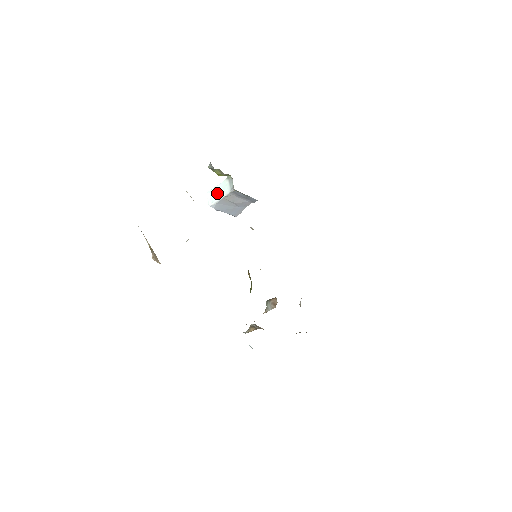
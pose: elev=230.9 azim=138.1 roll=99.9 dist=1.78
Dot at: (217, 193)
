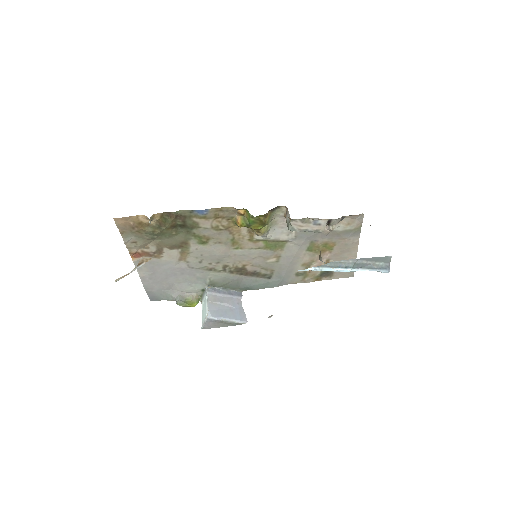
Dot at: (204, 312)
